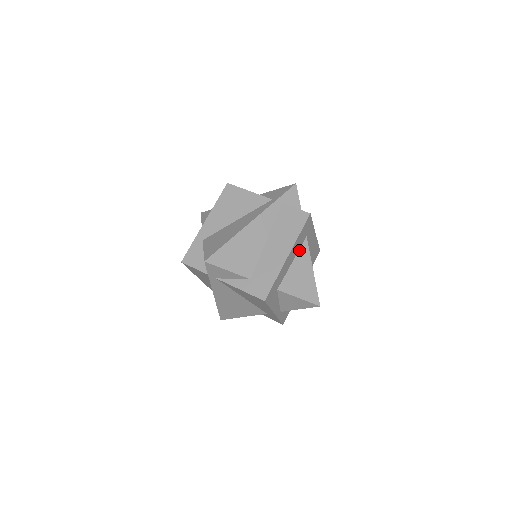
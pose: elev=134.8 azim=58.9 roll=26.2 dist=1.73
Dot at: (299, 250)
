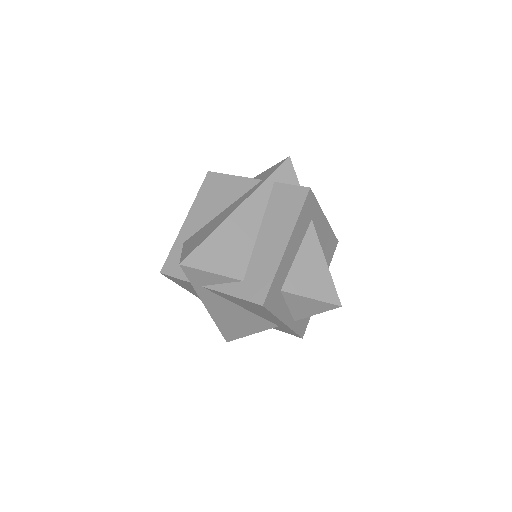
Dot at: (304, 237)
